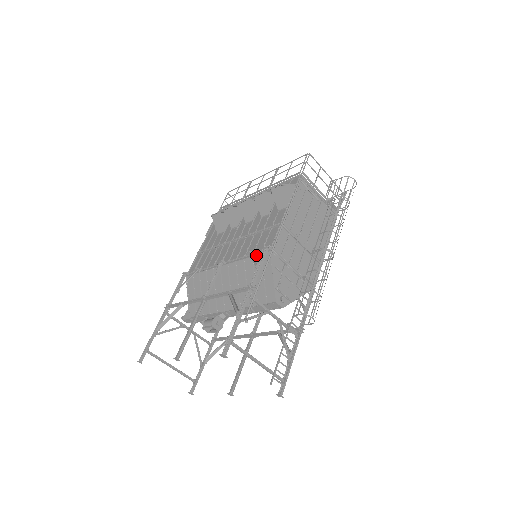
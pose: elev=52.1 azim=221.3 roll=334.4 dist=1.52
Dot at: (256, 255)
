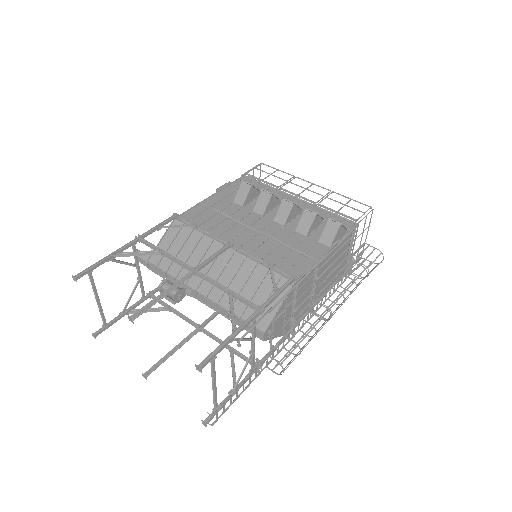
Dot at: (275, 272)
